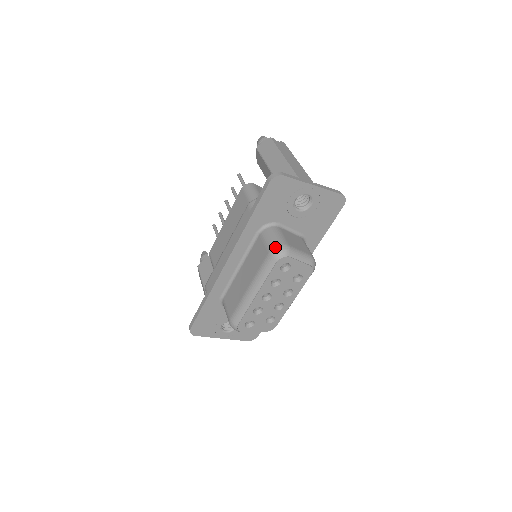
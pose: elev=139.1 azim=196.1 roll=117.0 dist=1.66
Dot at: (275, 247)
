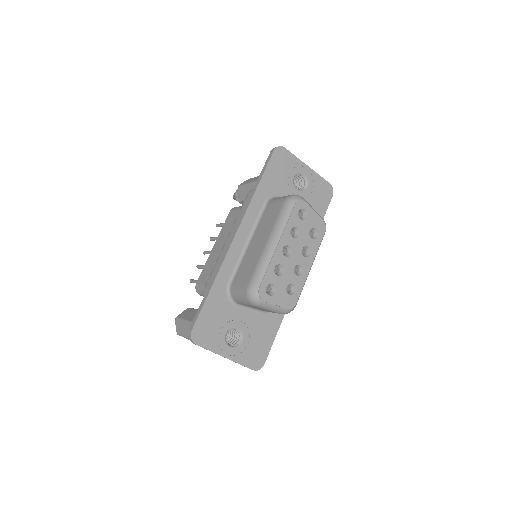
Dot at: (290, 195)
